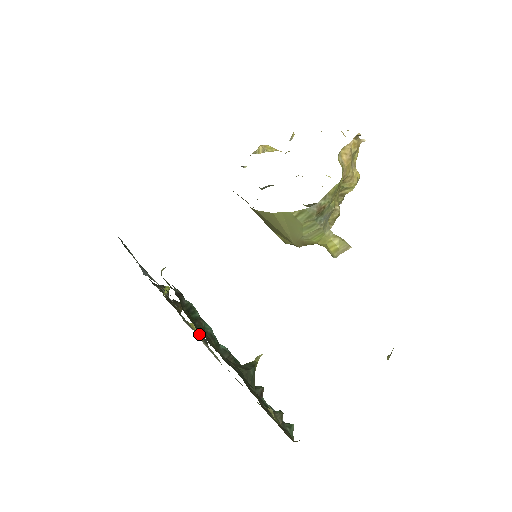
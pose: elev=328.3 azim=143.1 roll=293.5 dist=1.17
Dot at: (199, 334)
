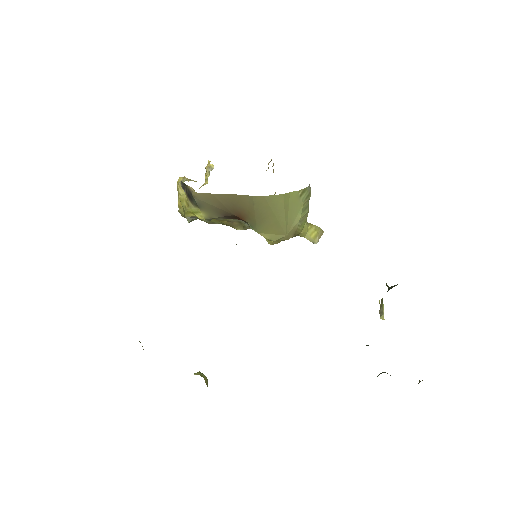
Dot at: occluded
